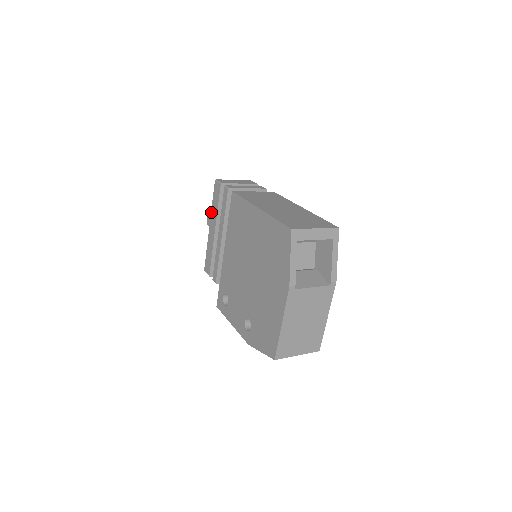
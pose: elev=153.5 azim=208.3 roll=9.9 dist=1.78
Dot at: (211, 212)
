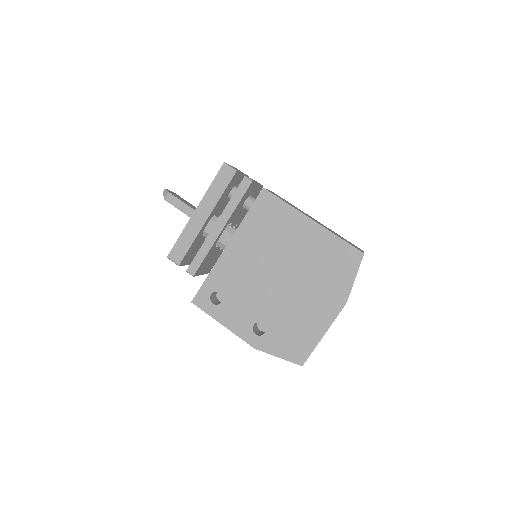
Dot at: (205, 195)
